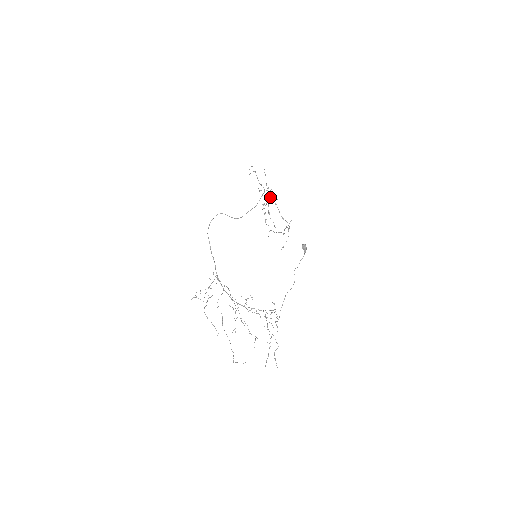
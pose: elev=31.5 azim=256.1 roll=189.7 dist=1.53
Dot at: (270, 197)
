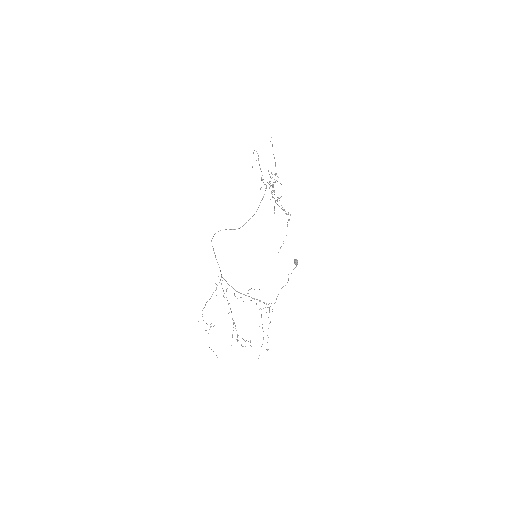
Dot at: (275, 174)
